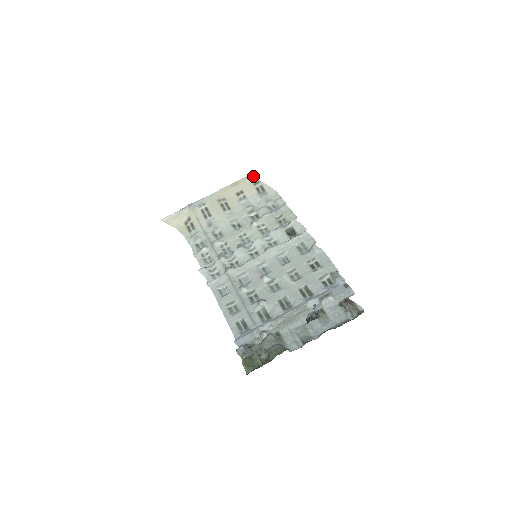
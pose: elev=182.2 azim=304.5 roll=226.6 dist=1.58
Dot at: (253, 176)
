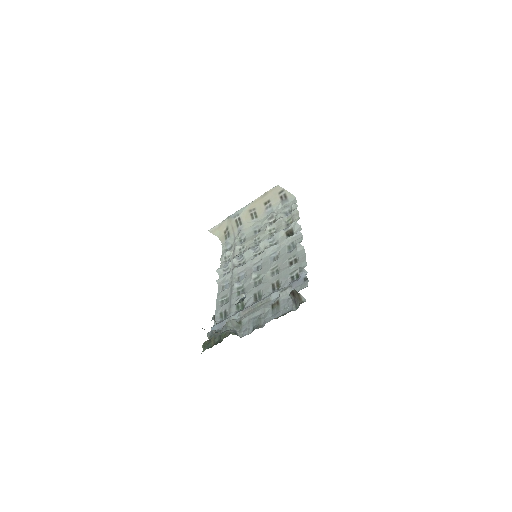
Dot at: (279, 186)
